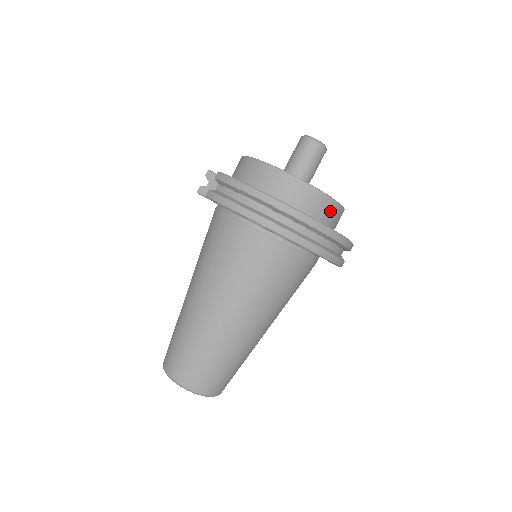
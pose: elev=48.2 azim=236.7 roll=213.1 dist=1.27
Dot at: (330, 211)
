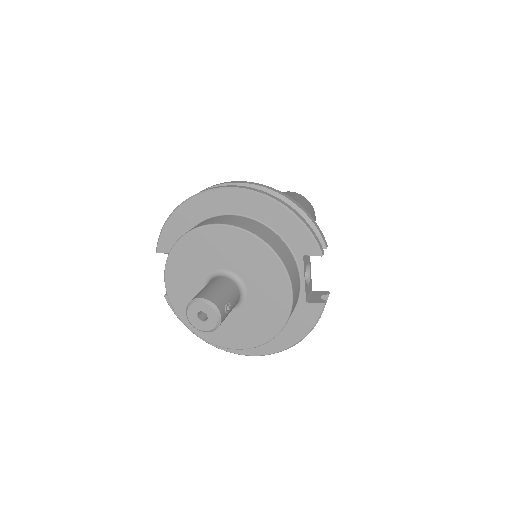
Dot at: occluded
